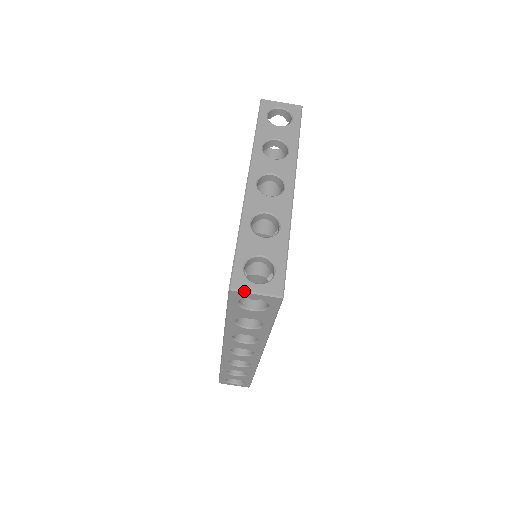
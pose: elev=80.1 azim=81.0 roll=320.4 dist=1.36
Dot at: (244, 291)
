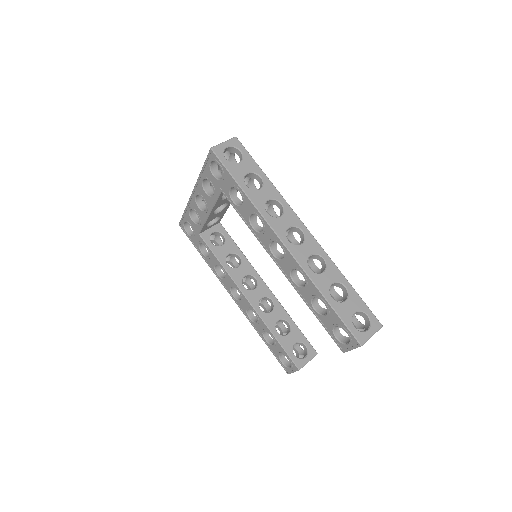
Dot at: (217, 145)
